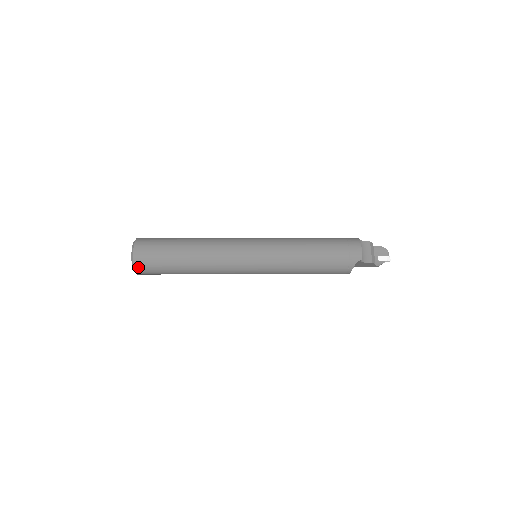
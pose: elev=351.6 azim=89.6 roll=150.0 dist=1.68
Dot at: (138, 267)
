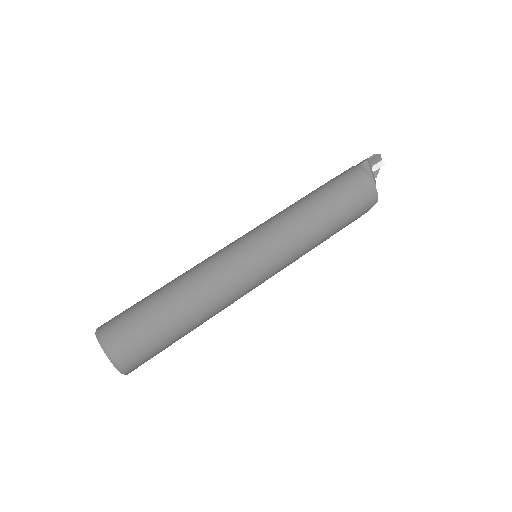
Dot at: occluded
